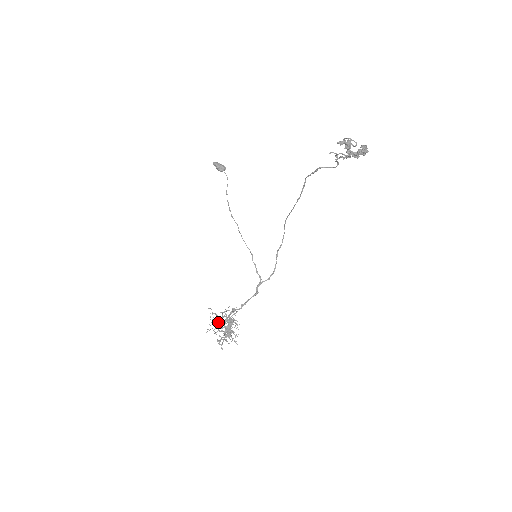
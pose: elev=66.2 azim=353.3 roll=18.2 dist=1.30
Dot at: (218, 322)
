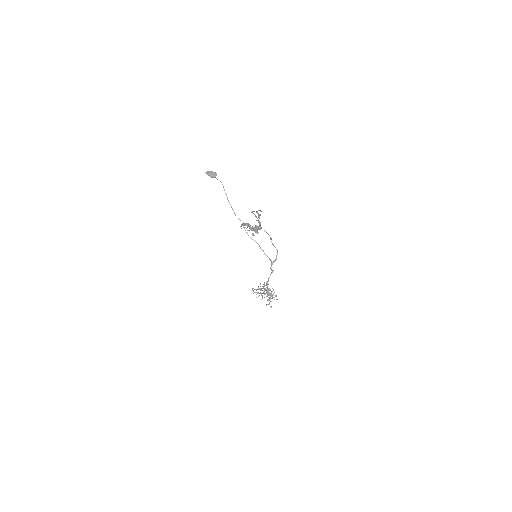
Dot at: (260, 293)
